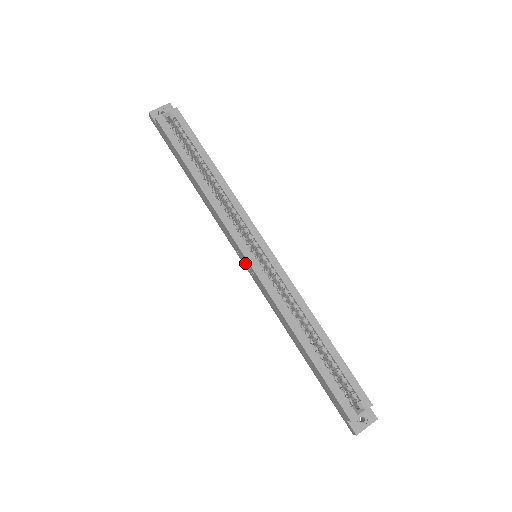
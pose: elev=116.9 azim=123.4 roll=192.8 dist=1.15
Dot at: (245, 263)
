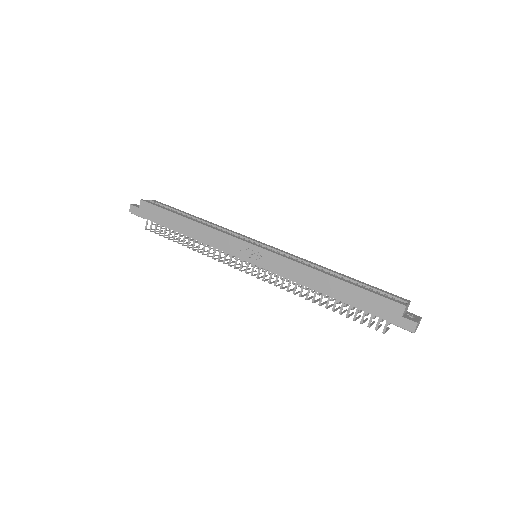
Dot at: (251, 256)
